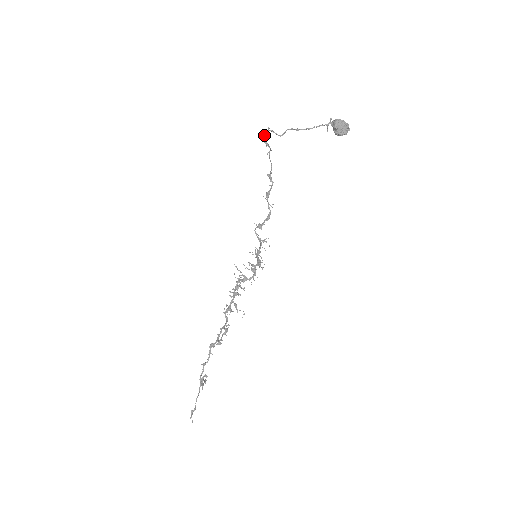
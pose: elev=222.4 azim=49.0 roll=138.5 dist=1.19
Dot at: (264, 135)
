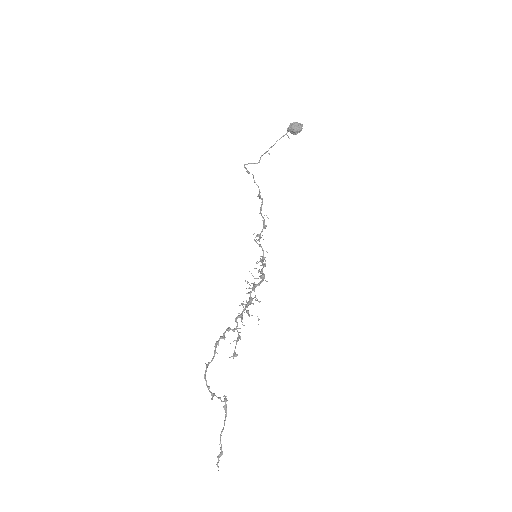
Dot at: (245, 168)
